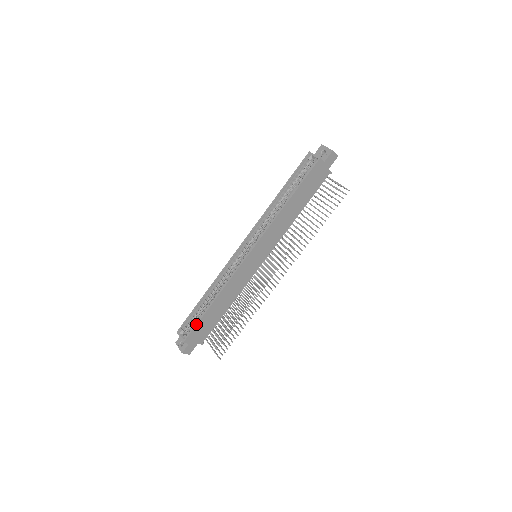
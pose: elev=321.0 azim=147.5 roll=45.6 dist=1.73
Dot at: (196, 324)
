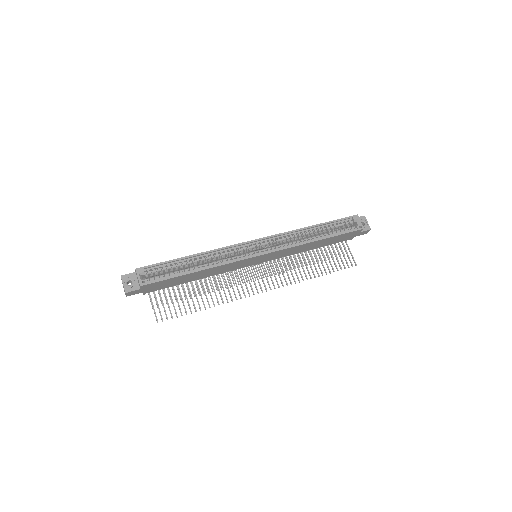
Dot at: (168, 278)
